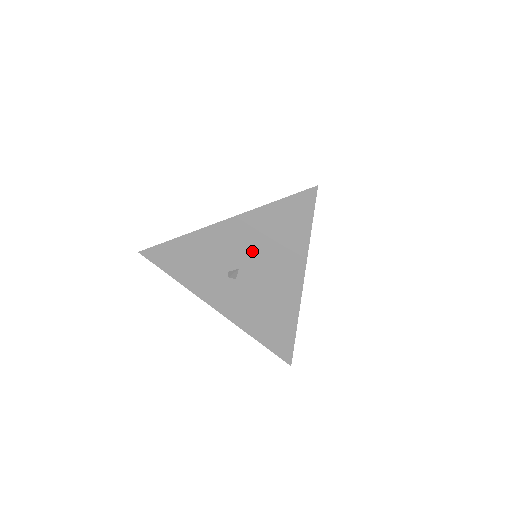
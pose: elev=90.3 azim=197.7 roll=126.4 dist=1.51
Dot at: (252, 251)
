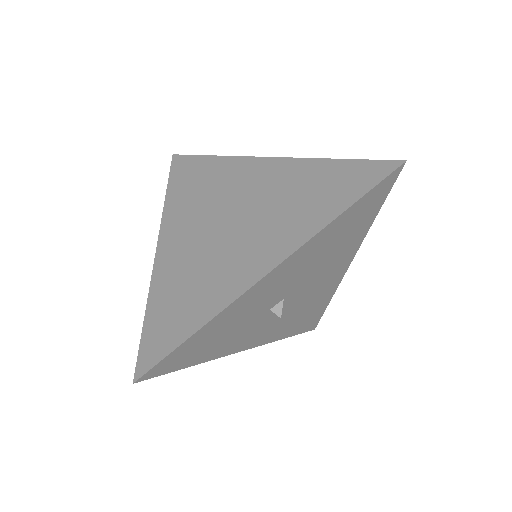
Dot at: (305, 273)
